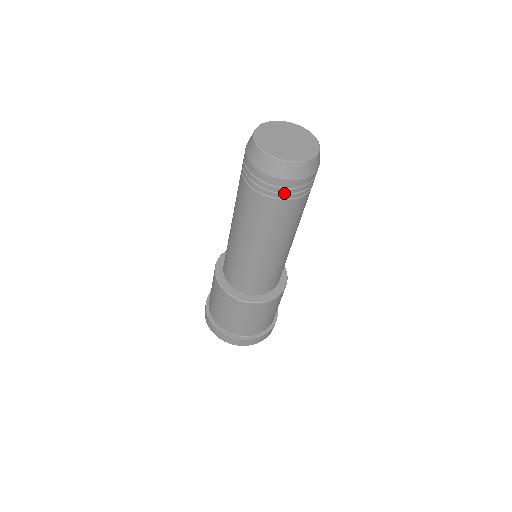
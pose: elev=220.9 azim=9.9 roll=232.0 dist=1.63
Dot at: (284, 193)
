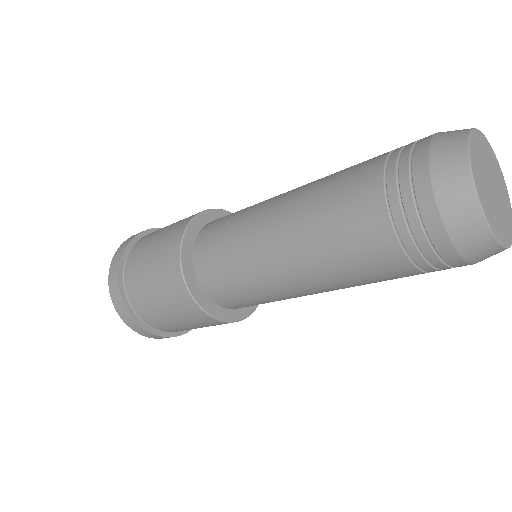
Dot at: occluded
